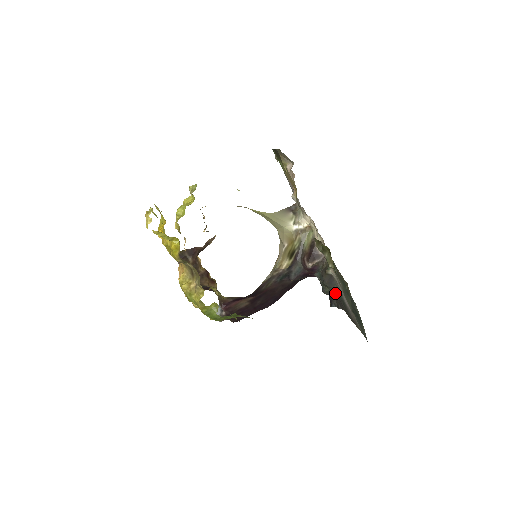
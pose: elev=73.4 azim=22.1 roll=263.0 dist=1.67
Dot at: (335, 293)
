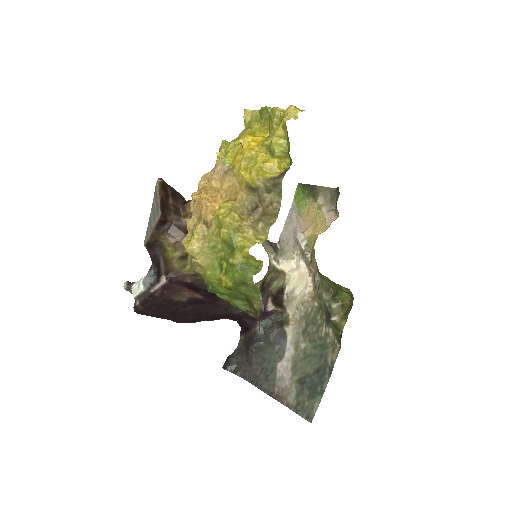
Dot at: (265, 354)
